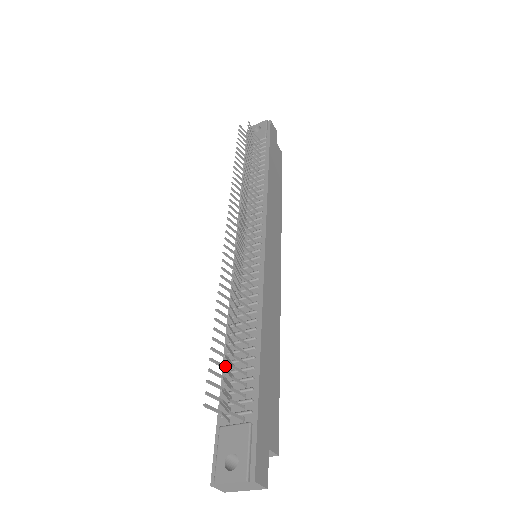
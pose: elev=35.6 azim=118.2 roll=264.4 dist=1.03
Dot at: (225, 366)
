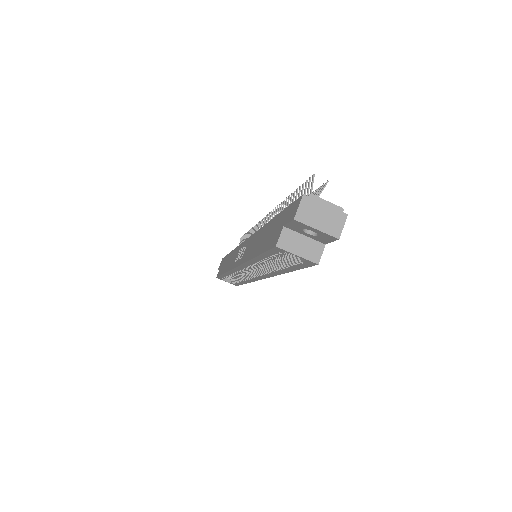
Dot at: occluded
